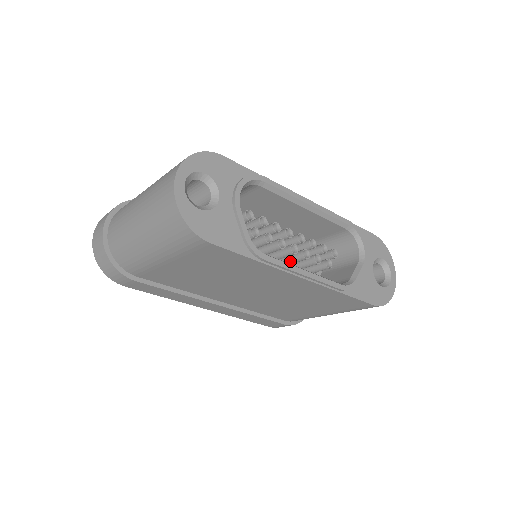
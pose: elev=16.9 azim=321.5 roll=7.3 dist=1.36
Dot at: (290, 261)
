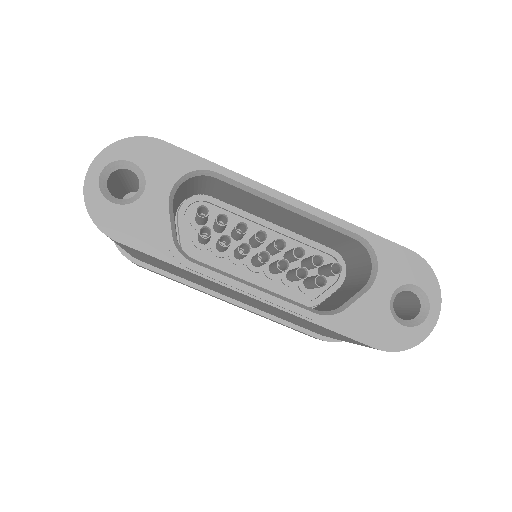
Dot at: (273, 270)
